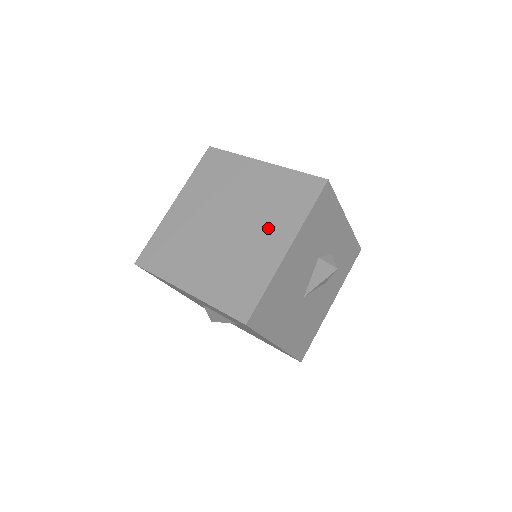
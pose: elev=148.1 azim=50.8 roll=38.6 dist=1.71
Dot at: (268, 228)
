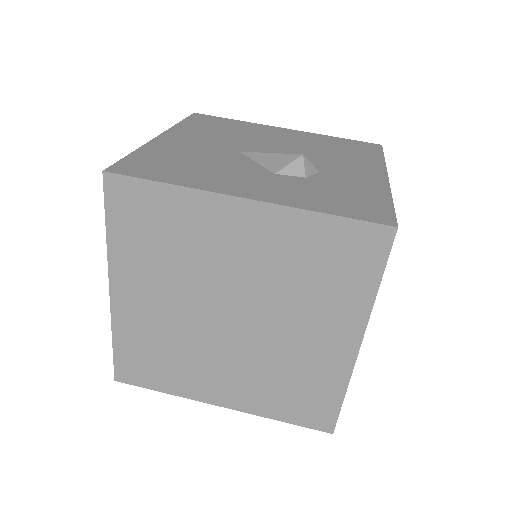
Dot at: (312, 319)
